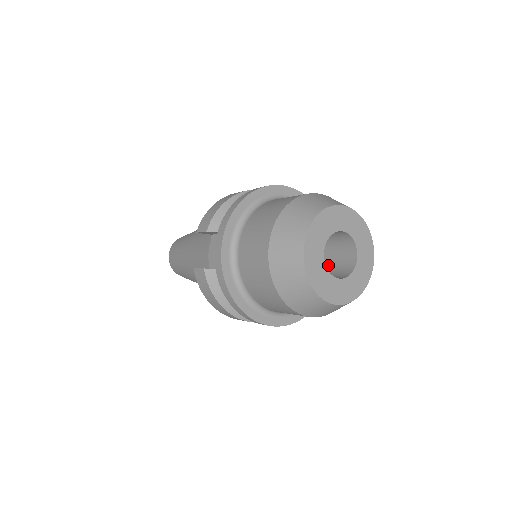
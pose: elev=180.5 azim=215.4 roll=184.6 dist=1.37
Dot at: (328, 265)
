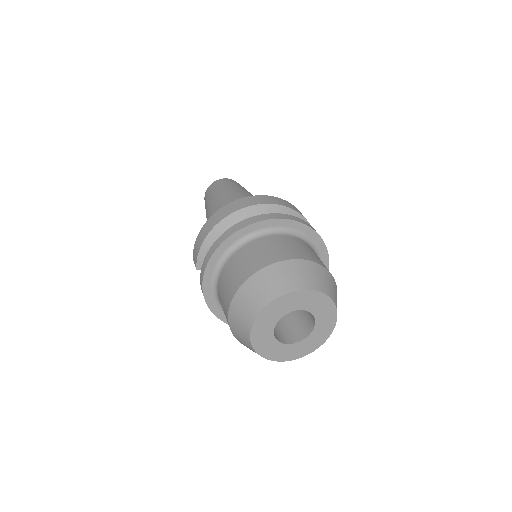
Dot at: occluded
